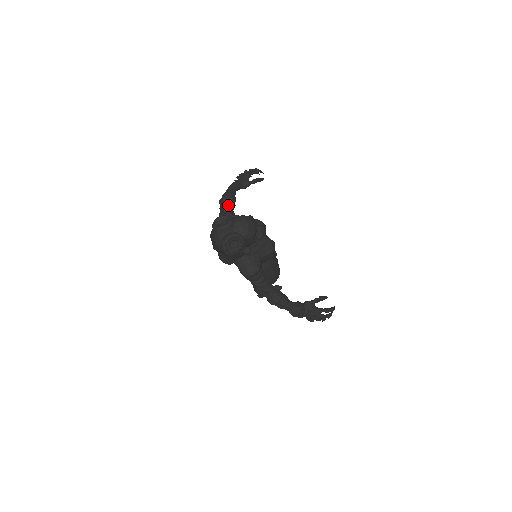
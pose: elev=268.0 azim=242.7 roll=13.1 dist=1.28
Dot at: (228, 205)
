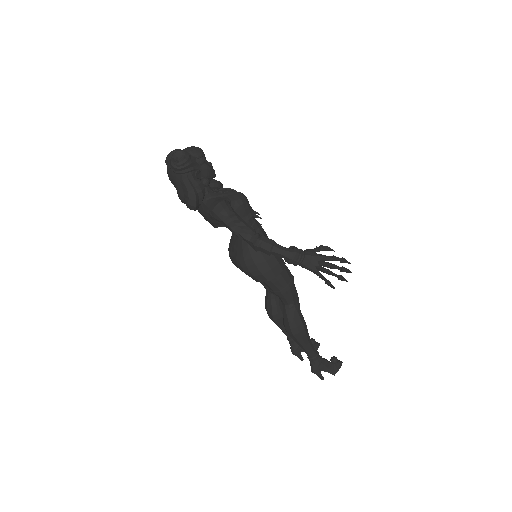
Dot at: occluded
